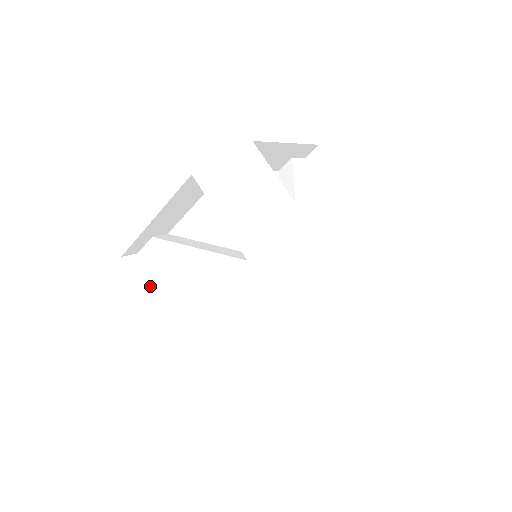
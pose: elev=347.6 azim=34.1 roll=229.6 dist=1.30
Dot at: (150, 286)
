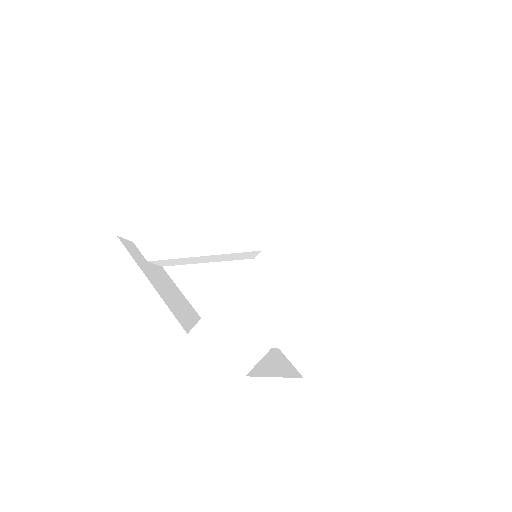
Dot at: (146, 265)
